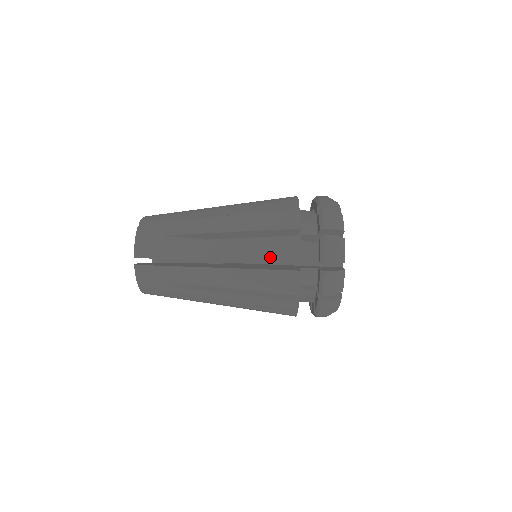
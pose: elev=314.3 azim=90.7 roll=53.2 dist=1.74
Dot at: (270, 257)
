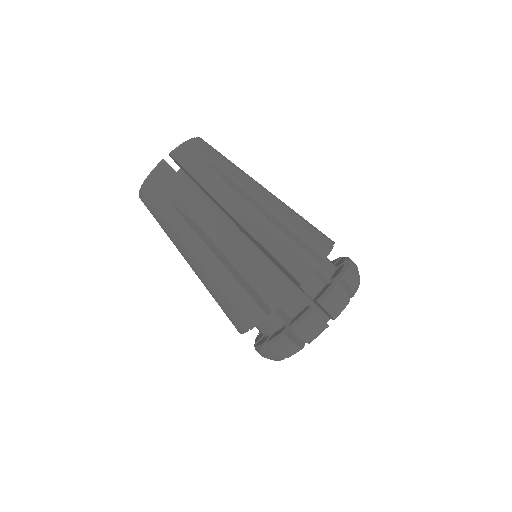
Dot at: (233, 302)
